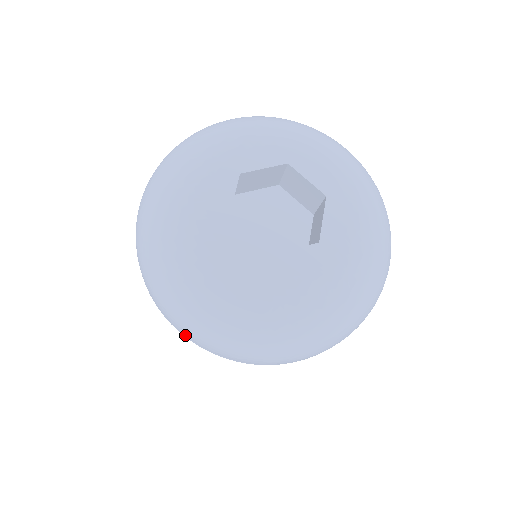
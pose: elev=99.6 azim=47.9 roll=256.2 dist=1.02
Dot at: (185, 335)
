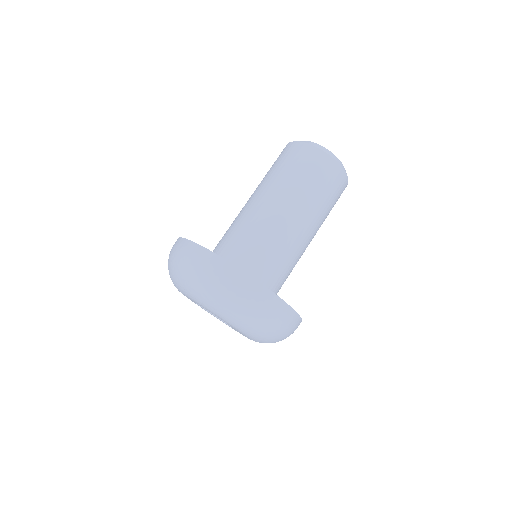
Dot at: occluded
